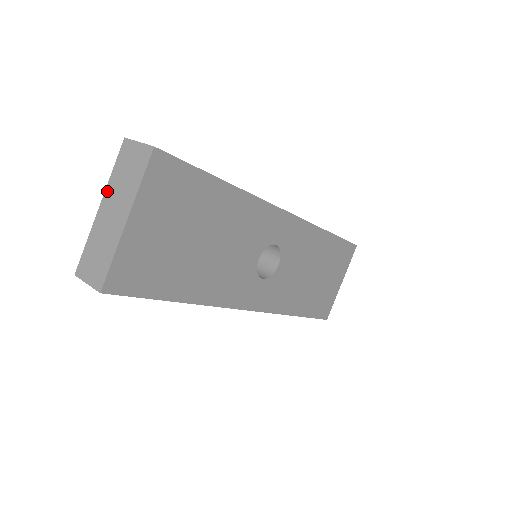
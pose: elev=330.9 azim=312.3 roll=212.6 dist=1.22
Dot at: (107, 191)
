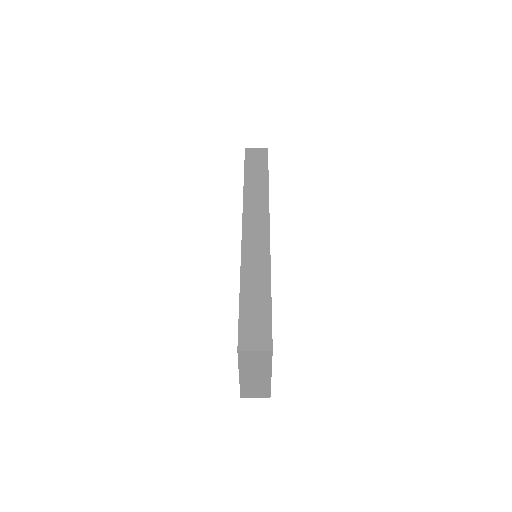
Dot at: (241, 370)
